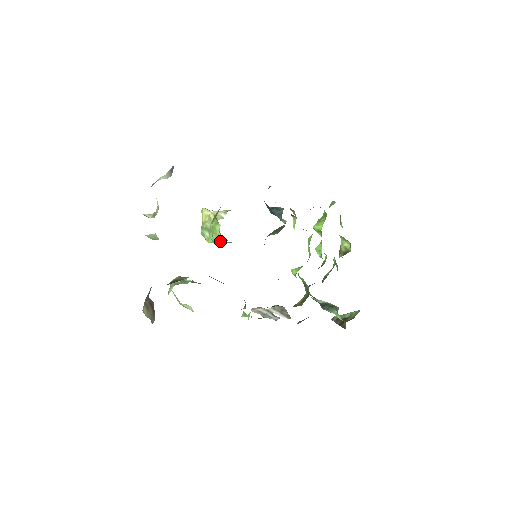
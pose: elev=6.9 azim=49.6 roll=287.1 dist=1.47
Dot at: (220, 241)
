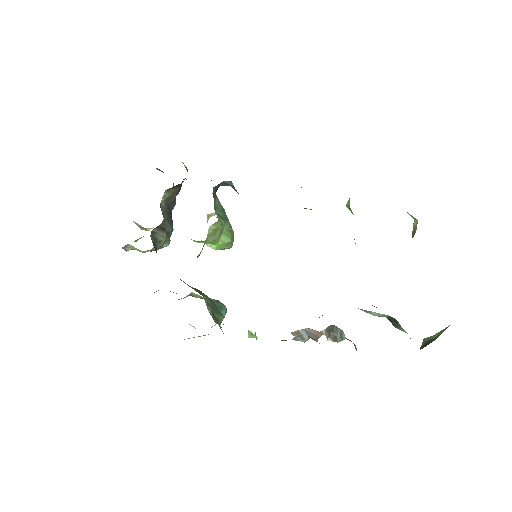
Dot at: occluded
